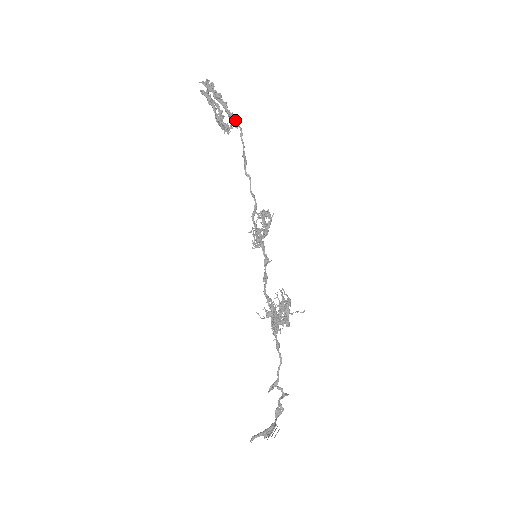
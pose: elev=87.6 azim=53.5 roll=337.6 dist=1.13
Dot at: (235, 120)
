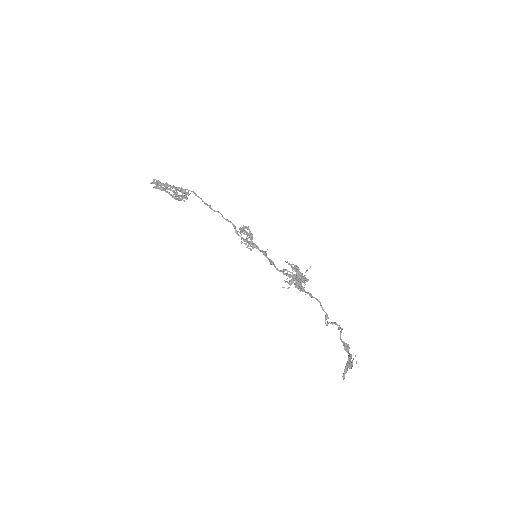
Dot at: (186, 189)
